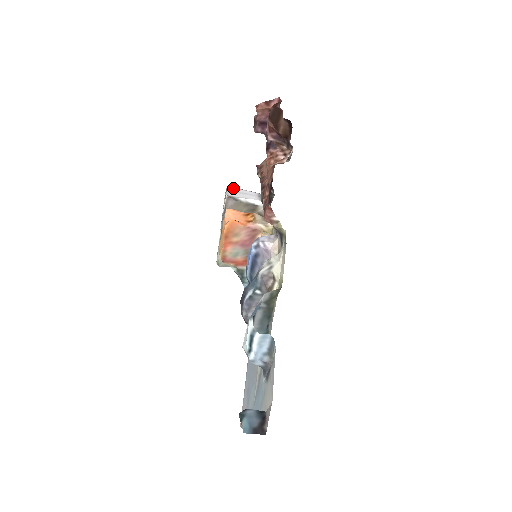
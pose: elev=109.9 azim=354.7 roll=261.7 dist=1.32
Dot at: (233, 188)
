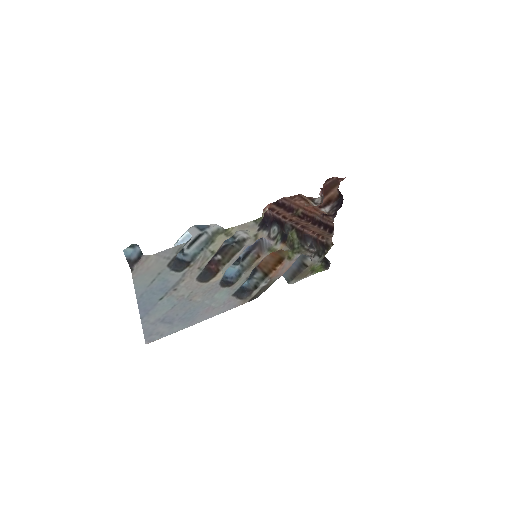
Dot at: occluded
